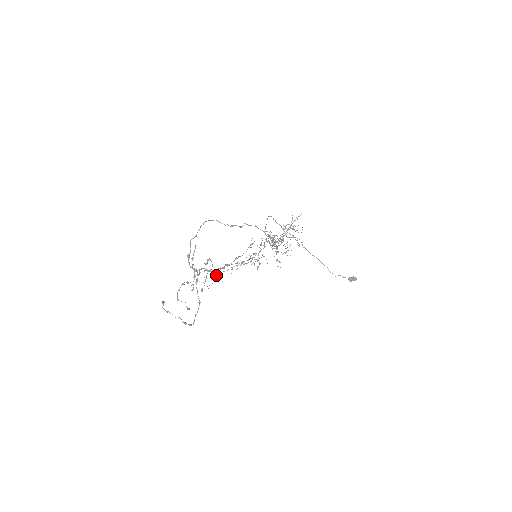
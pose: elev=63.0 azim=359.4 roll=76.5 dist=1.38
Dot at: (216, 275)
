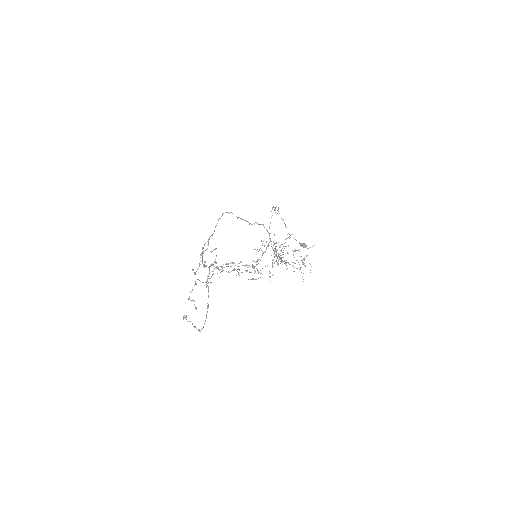
Dot at: (220, 269)
